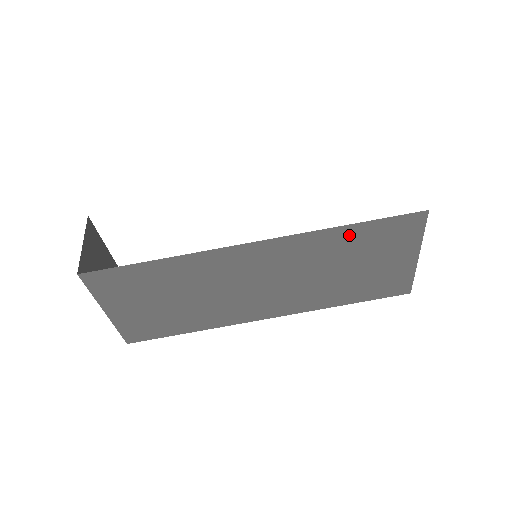
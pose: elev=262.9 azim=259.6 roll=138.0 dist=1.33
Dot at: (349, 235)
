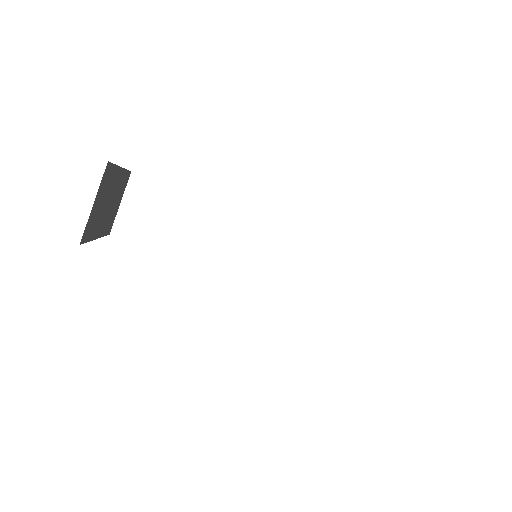
Dot at: occluded
